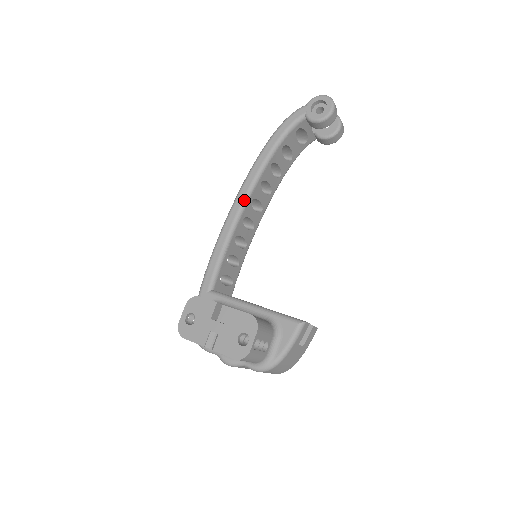
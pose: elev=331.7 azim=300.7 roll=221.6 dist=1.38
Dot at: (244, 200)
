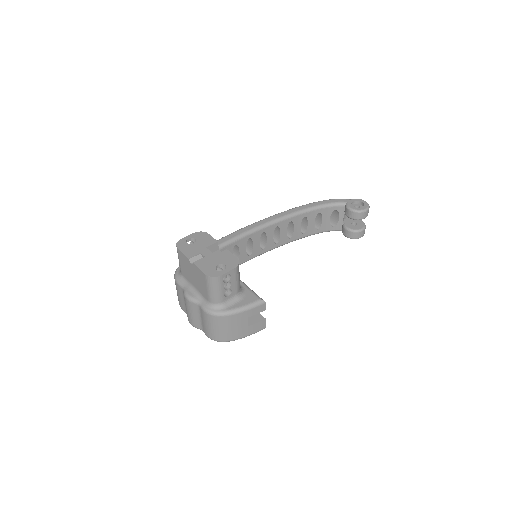
Dot at: (273, 221)
